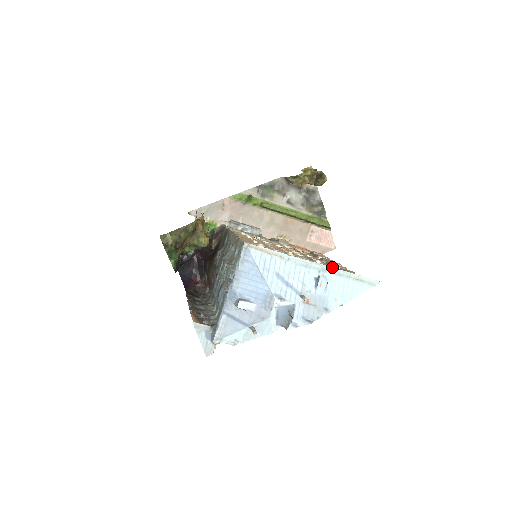
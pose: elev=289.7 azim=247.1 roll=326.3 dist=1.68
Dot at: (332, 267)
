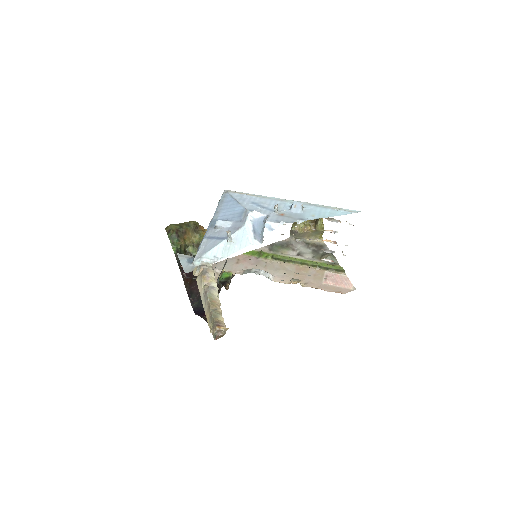
Dot at: (308, 203)
